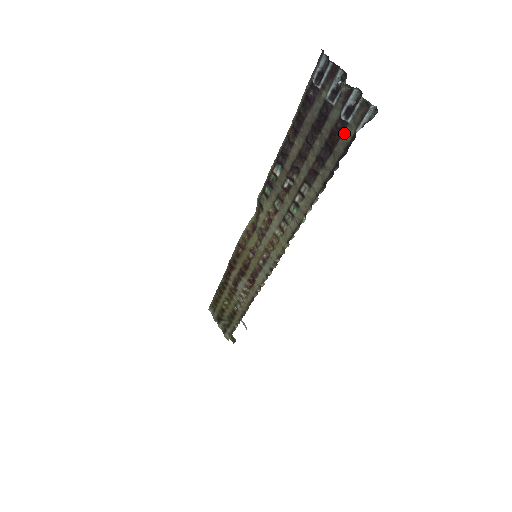
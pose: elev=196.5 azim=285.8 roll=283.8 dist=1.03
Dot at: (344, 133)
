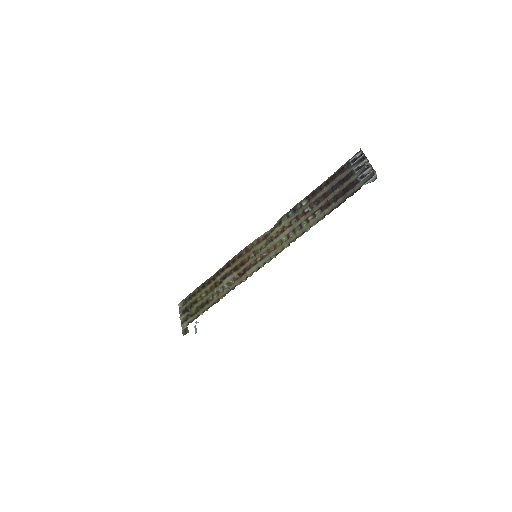
Dot at: (355, 186)
